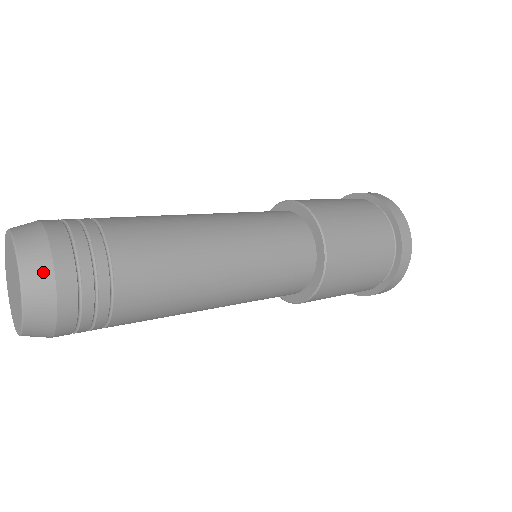
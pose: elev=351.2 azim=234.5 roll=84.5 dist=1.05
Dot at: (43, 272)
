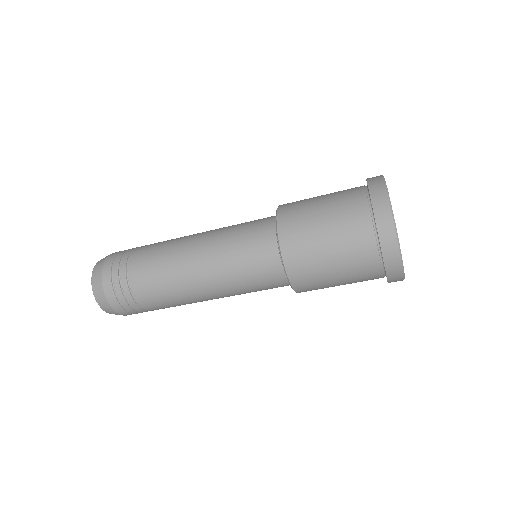
Dot at: occluded
